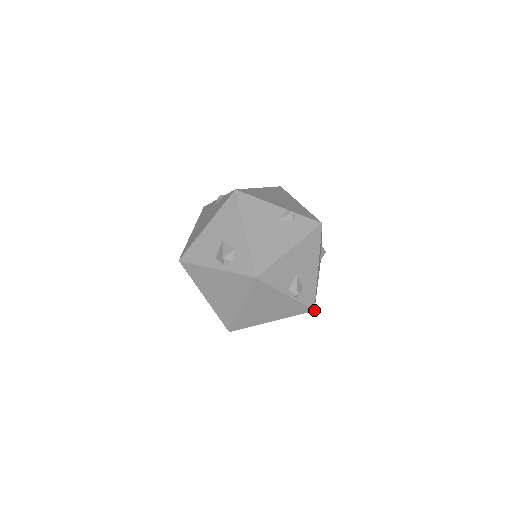
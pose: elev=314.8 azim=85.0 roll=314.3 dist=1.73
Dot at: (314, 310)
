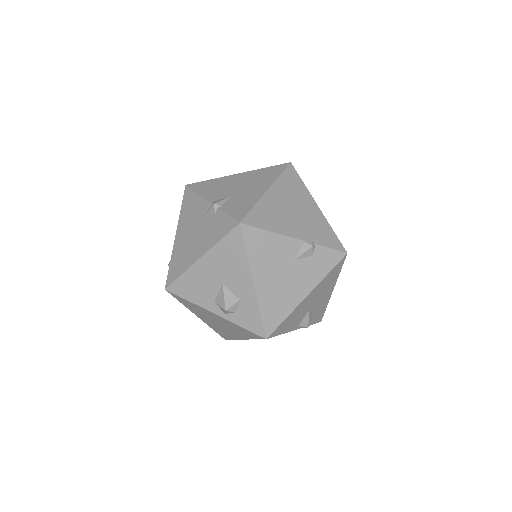
Dot at: occluded
